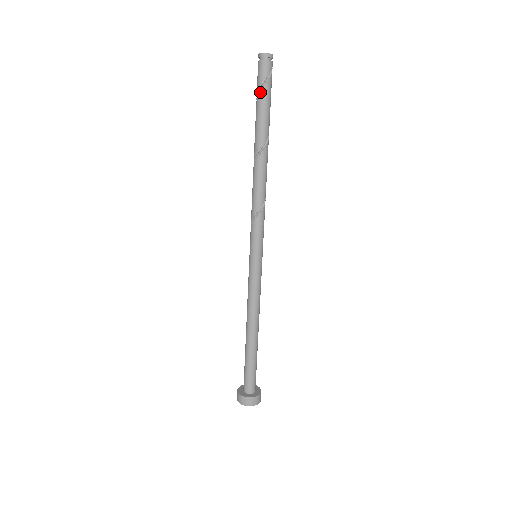
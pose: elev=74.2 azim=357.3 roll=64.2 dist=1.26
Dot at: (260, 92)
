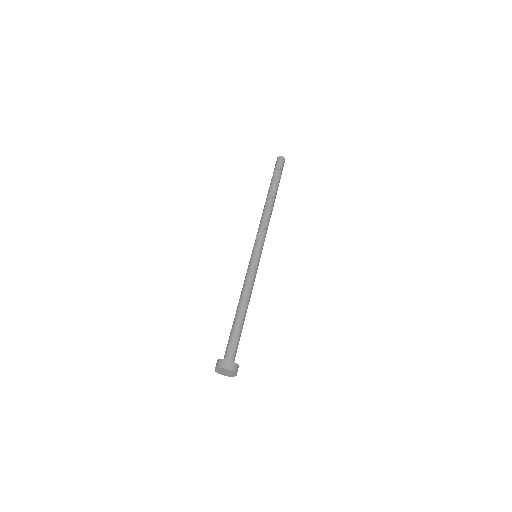
Dot at: (278, 171)
